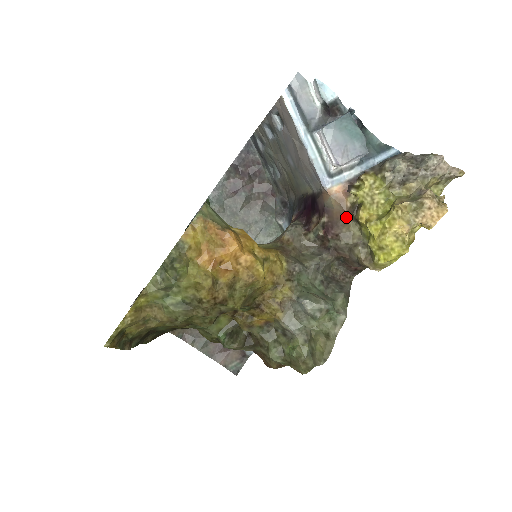
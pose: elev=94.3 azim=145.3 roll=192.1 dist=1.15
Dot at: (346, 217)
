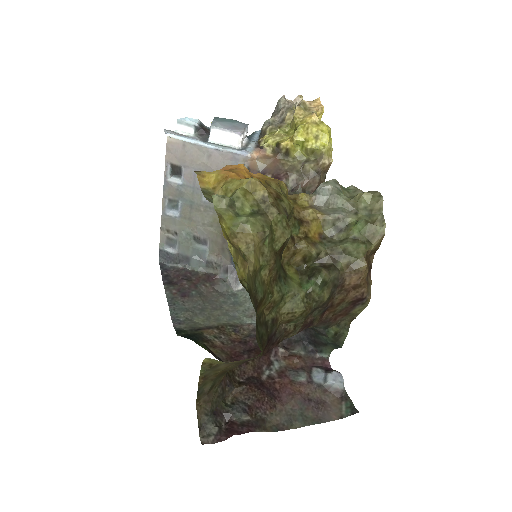
Dot at: (278, 161)
